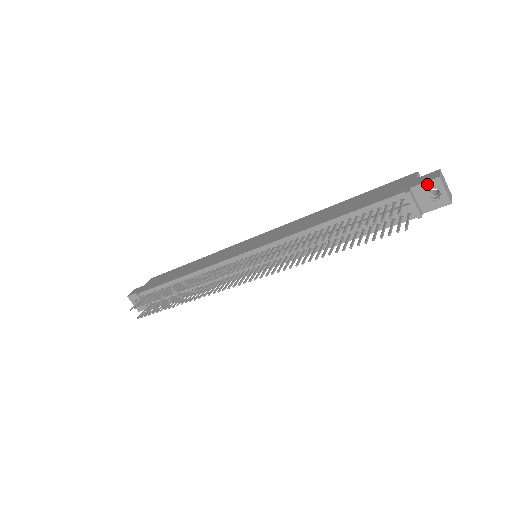
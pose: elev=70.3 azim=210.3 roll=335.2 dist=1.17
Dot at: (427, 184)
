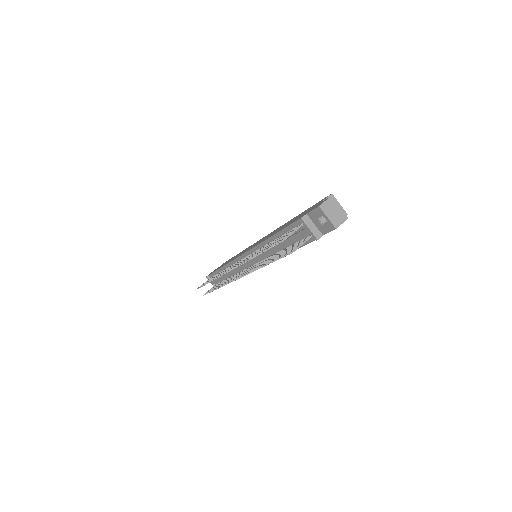
Dot at: (315, 211)
